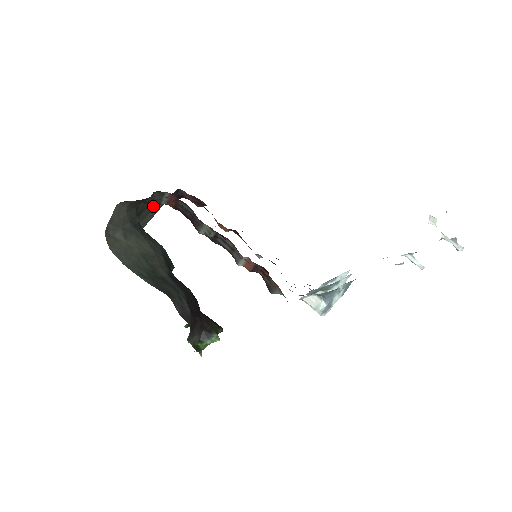
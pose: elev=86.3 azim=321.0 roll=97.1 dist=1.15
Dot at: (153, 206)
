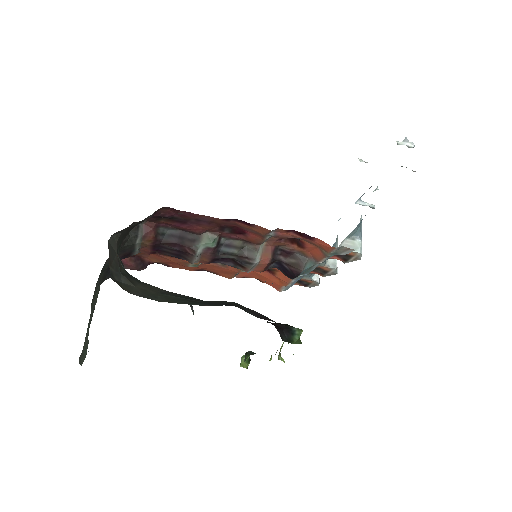
Dot at: (97, 286)
